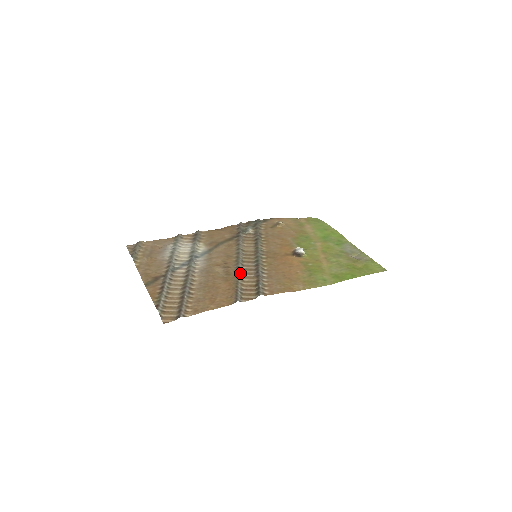
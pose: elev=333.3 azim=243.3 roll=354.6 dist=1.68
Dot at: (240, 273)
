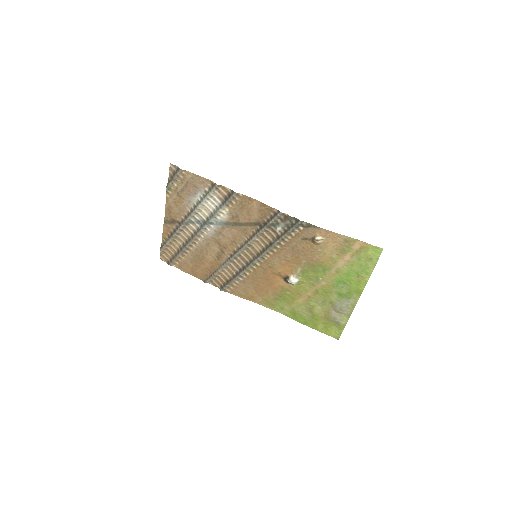
Dot at: (226, 265)
